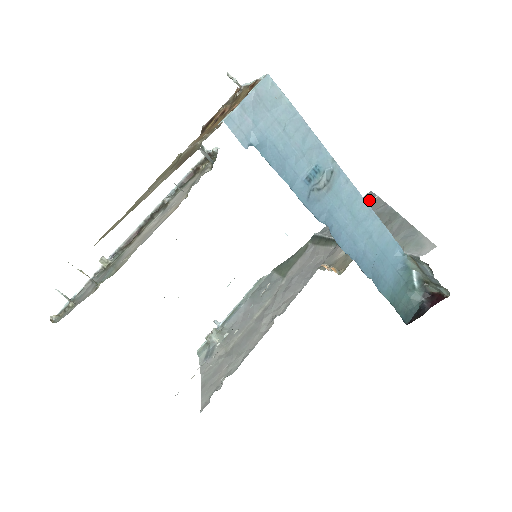
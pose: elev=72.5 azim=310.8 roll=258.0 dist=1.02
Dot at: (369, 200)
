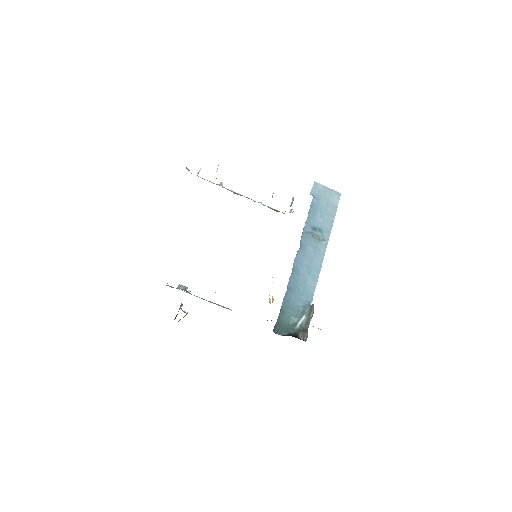
Dot at: occluded
